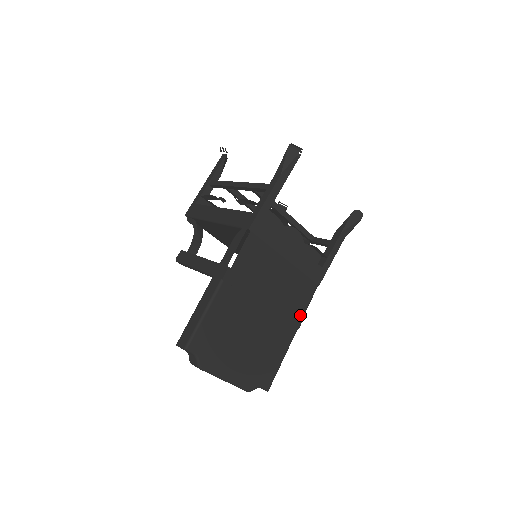
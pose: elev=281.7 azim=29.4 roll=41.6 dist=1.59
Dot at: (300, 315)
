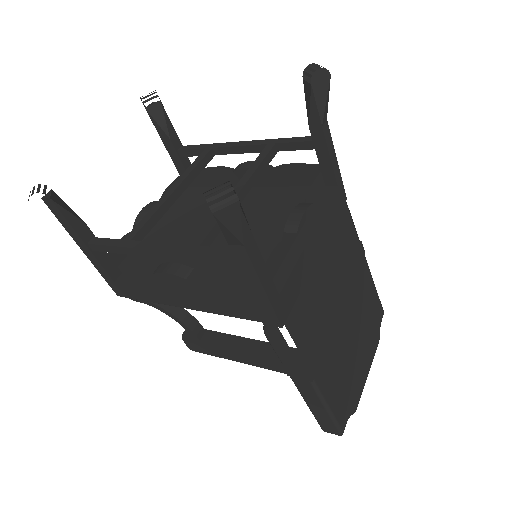
Dot at: (358, 246)
